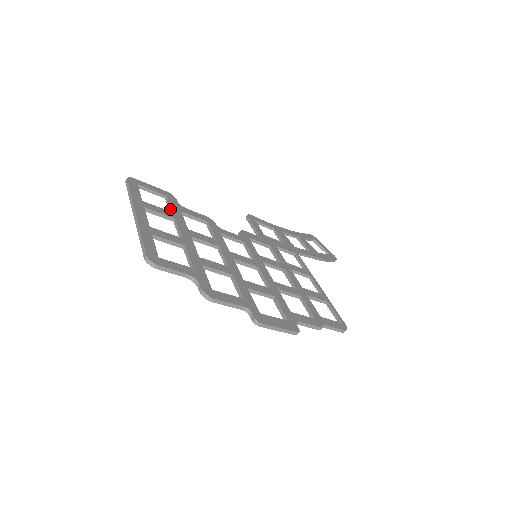
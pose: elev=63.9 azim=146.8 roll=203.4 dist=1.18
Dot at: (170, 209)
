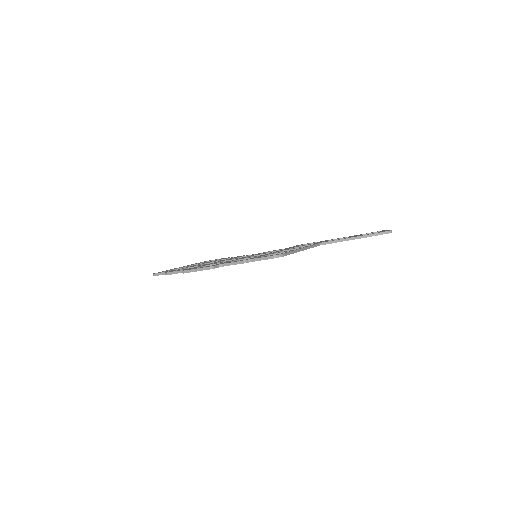
Dot at: occluded
